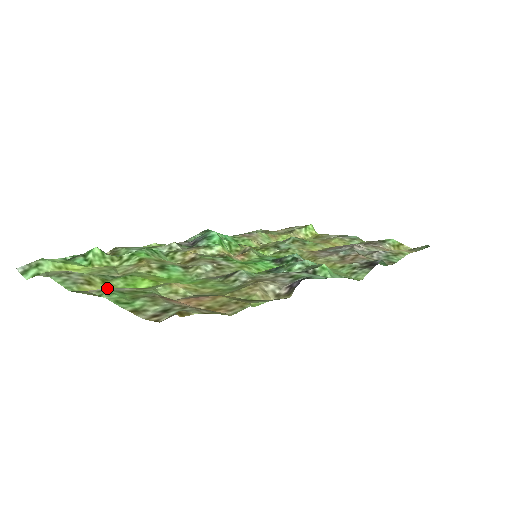
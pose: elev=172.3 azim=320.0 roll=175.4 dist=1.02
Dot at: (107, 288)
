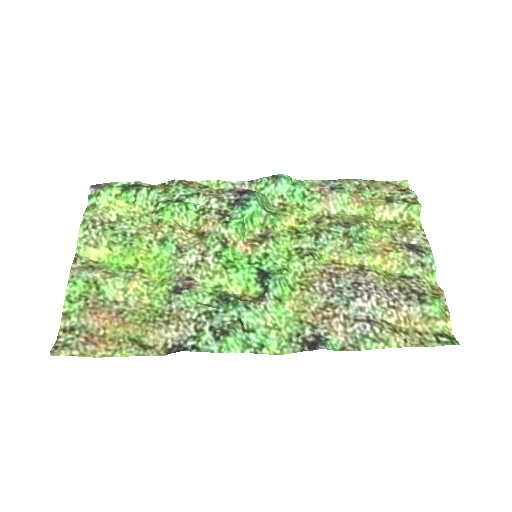
Dot at: (106, 253)
